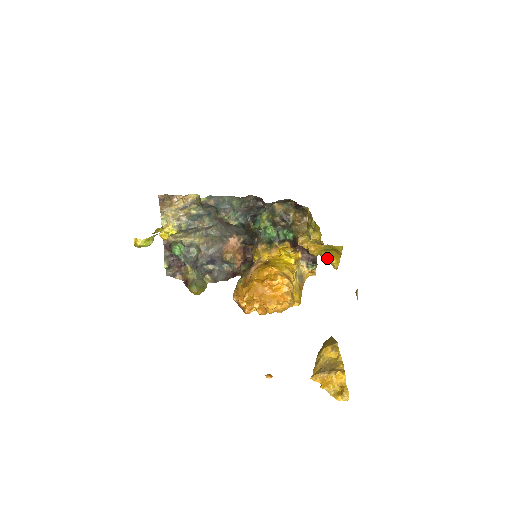
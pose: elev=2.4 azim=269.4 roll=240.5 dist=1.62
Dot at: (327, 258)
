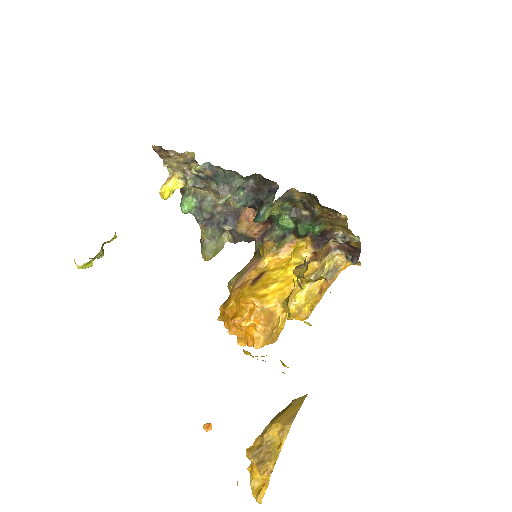
Dot at: occluded
